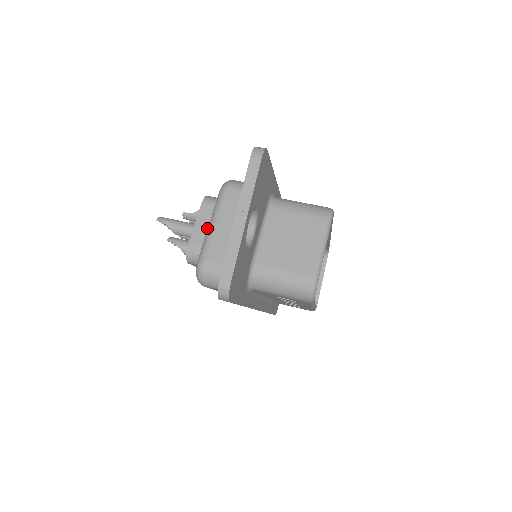
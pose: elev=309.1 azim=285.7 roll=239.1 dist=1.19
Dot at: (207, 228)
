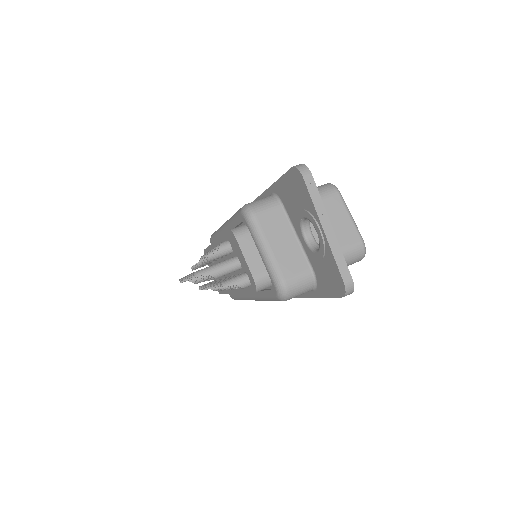
Dot at: (257, 255)
